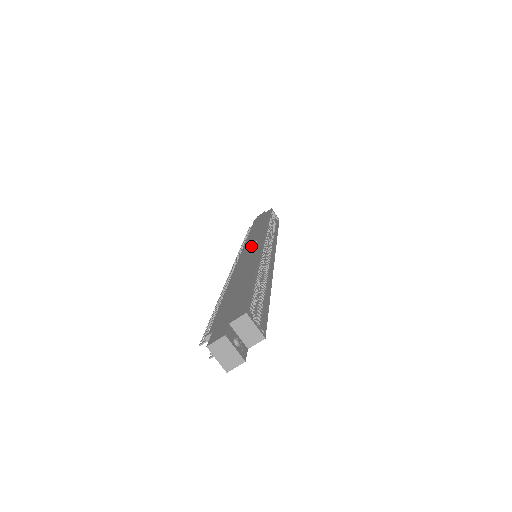
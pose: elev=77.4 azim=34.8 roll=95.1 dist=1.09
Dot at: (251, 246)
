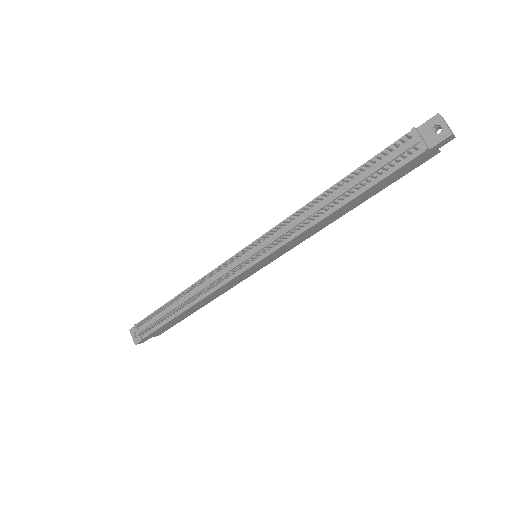
Dot at: occluded
